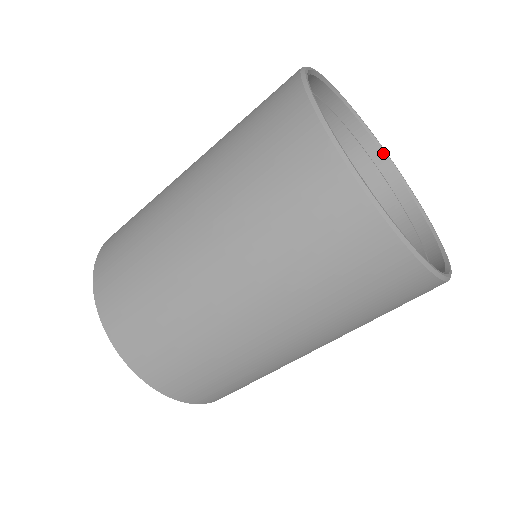
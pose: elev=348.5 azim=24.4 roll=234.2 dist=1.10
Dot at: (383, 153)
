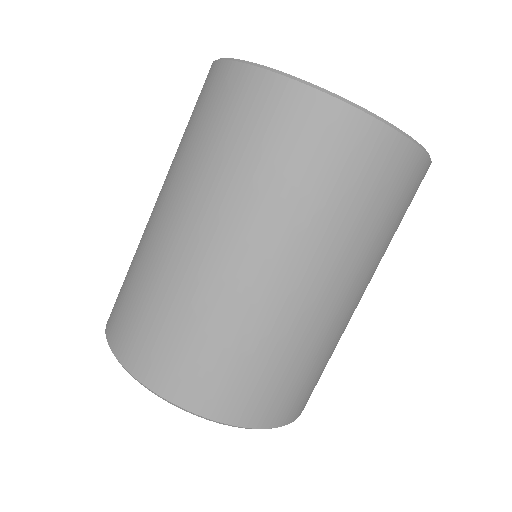
Dot at: occluded
